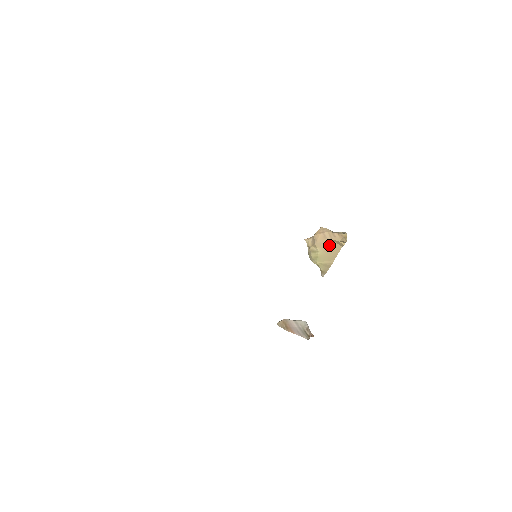
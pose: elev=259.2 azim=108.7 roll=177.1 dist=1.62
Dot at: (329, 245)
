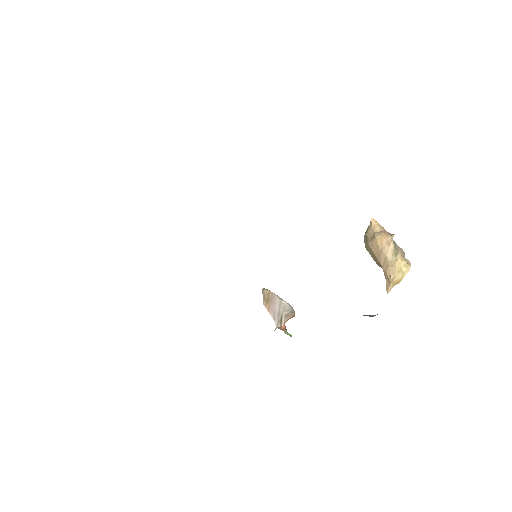
Dot at: (379, 263)
